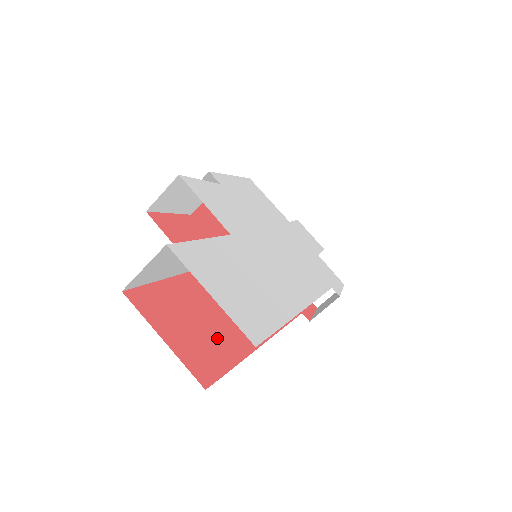
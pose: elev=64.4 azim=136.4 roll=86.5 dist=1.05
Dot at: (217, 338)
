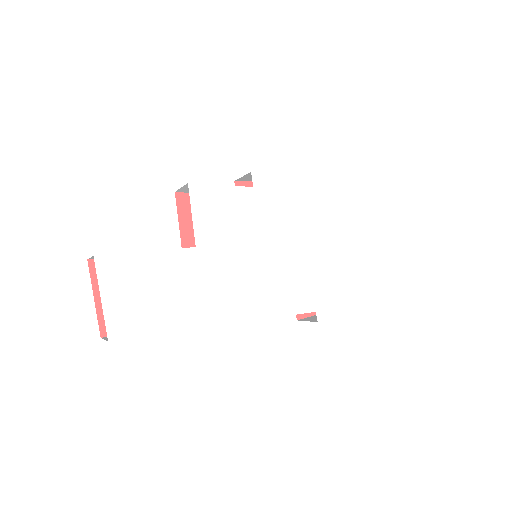
Dot at: occluded
